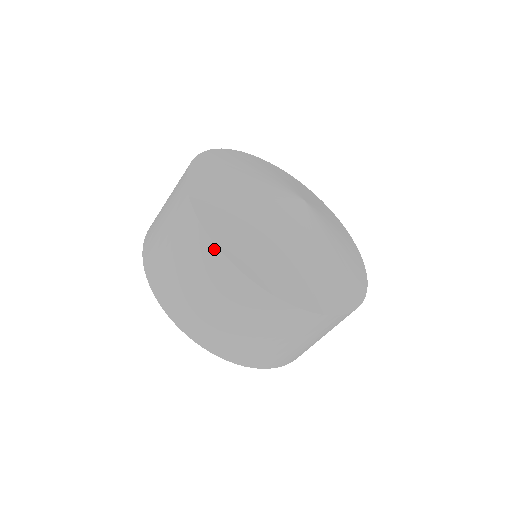
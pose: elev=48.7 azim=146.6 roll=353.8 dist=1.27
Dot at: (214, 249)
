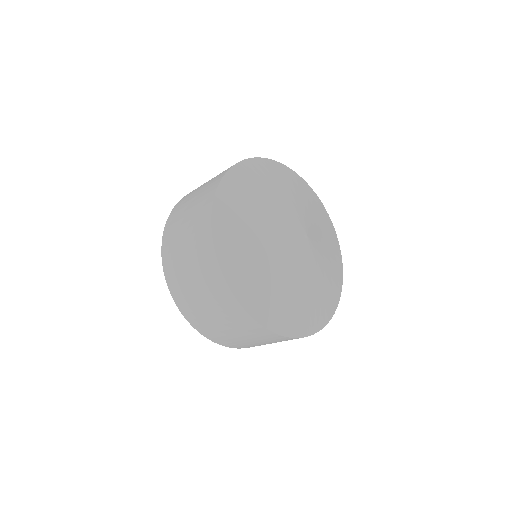
Dot at: (211, 247)
